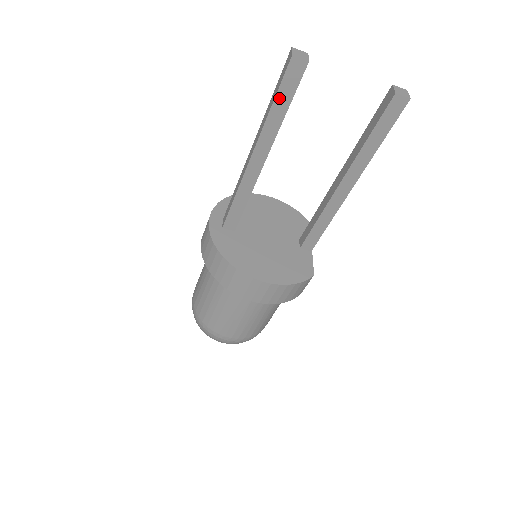
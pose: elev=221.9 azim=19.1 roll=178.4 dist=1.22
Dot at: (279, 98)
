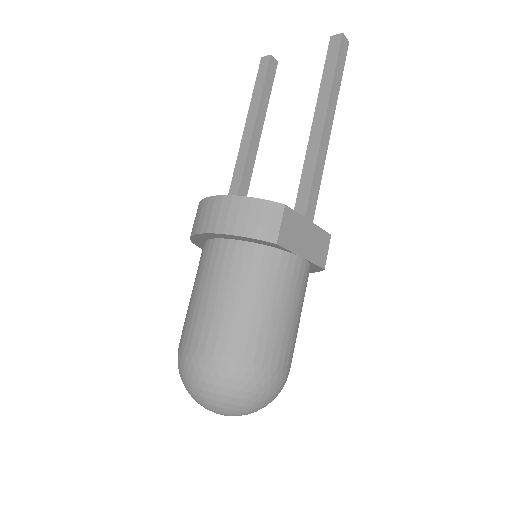
Dot at: (257, 85)
